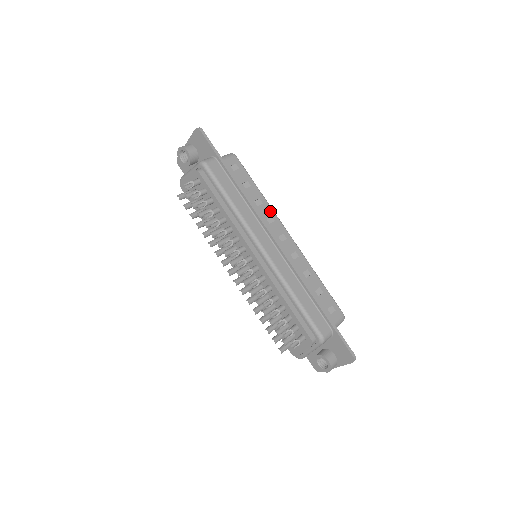
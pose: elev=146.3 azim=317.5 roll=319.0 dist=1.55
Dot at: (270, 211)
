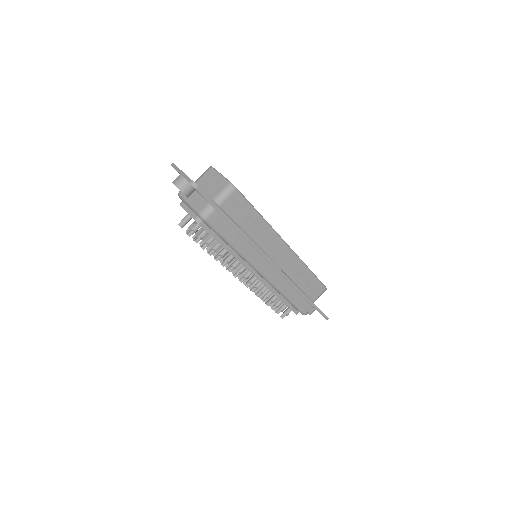
Dot at: (270, 232)
